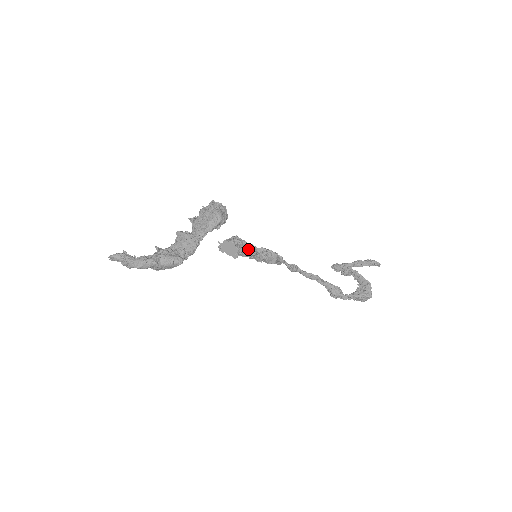
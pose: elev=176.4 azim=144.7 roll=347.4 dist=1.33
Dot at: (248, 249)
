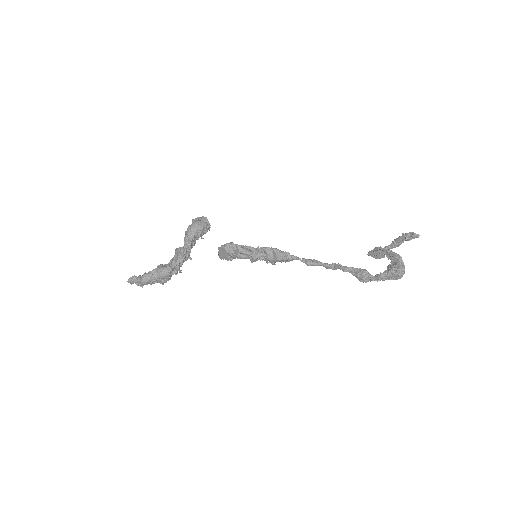
Dot at: (240, 250)
